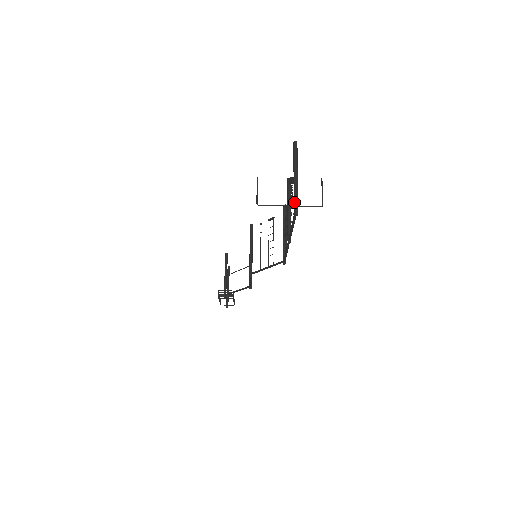
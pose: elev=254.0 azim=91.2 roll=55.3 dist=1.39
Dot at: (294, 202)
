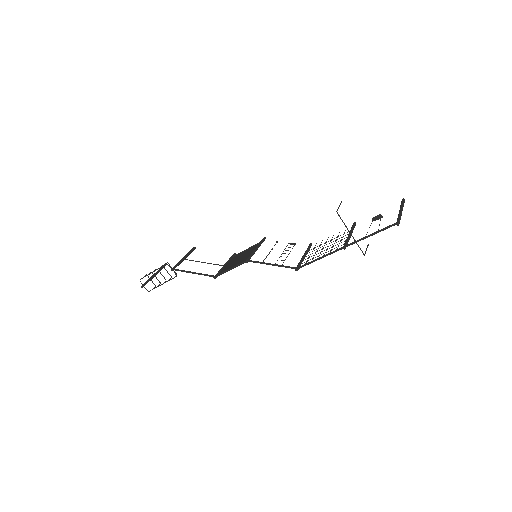
Dot at: (399, 218)
